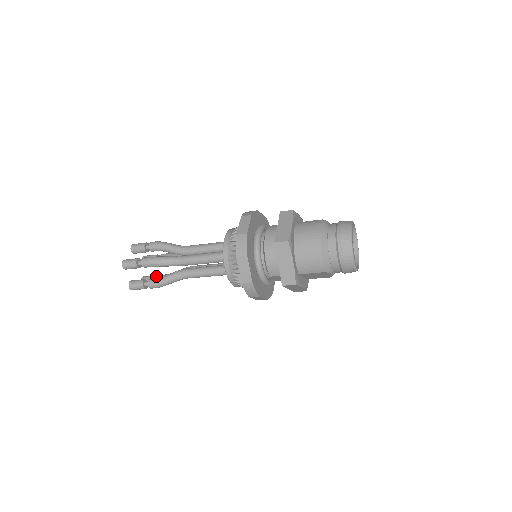
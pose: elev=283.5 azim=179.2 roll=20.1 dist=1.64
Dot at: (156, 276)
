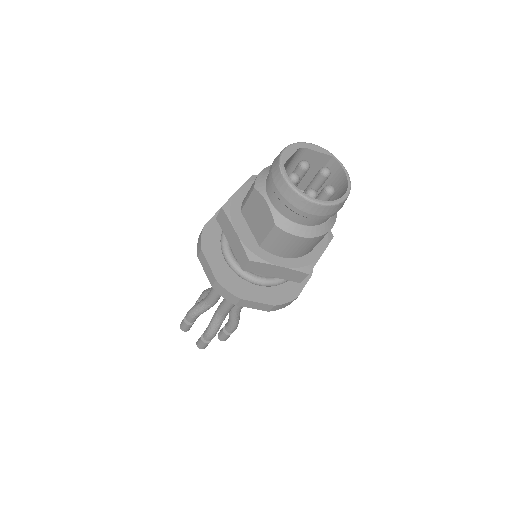
Dot at: occluded
